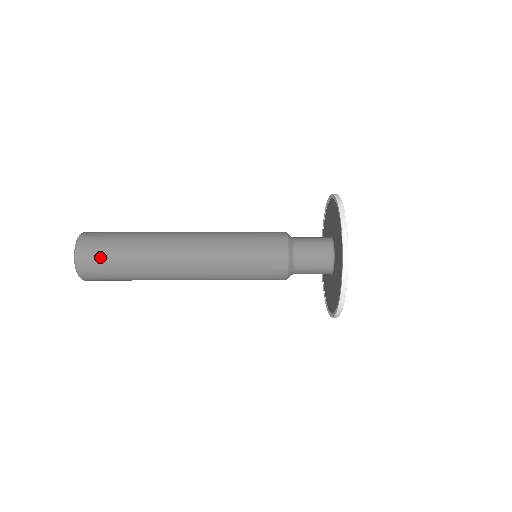
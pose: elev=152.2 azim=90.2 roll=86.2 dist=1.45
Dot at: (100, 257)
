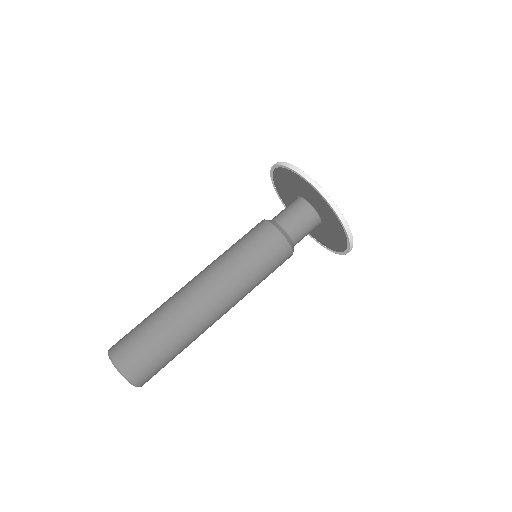
Dot at: occluded
